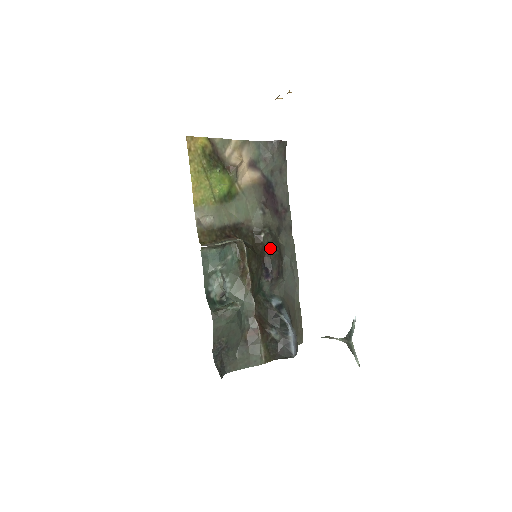
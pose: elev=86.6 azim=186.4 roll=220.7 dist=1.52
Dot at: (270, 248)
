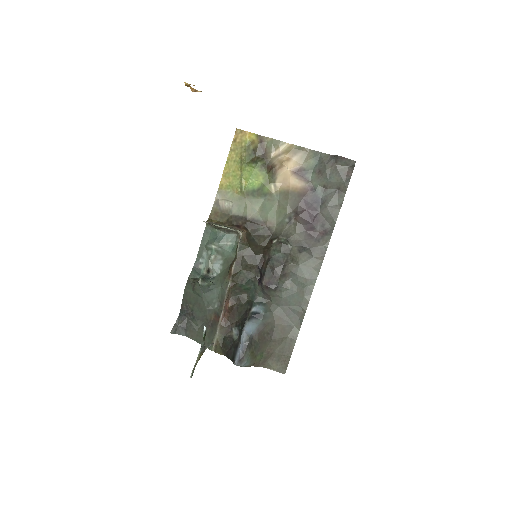
Dot at: (274, 256)
